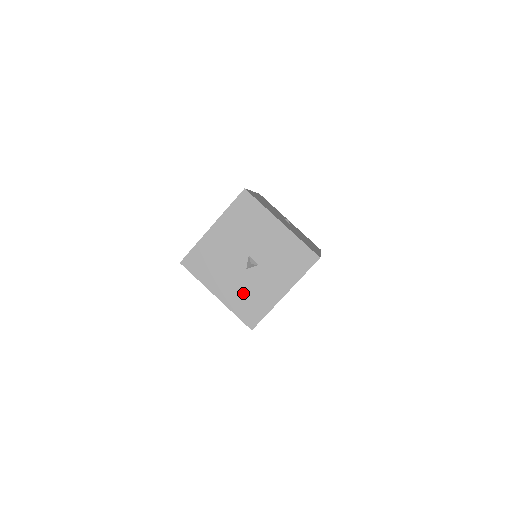
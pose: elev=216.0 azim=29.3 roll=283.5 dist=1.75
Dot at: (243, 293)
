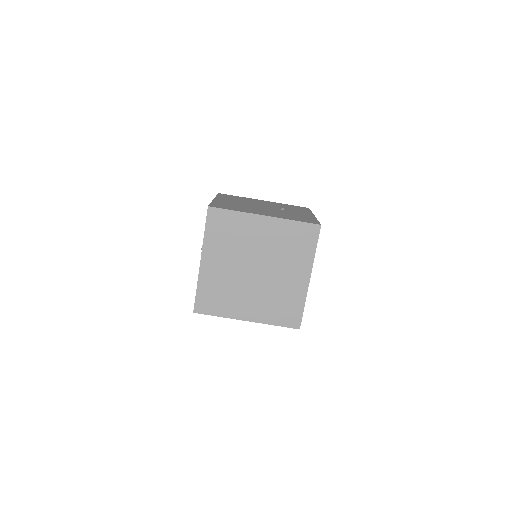
Dot at: occluded
